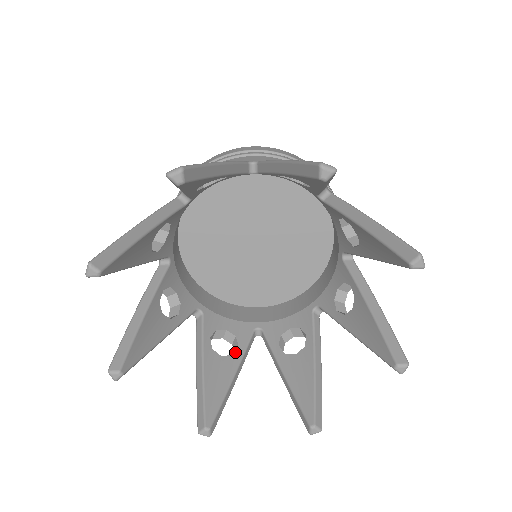
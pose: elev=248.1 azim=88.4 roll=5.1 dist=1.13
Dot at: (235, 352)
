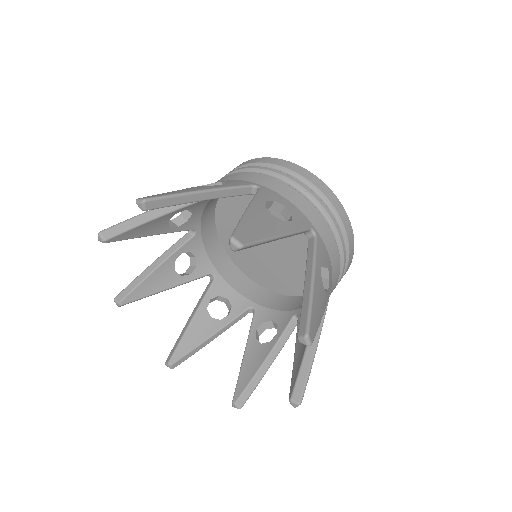
Dot at: (185, 276)
